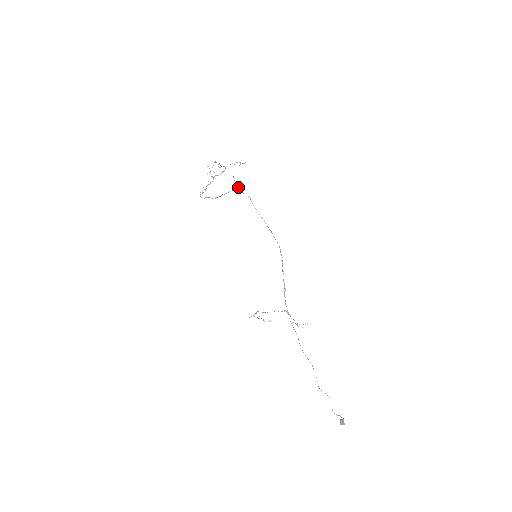
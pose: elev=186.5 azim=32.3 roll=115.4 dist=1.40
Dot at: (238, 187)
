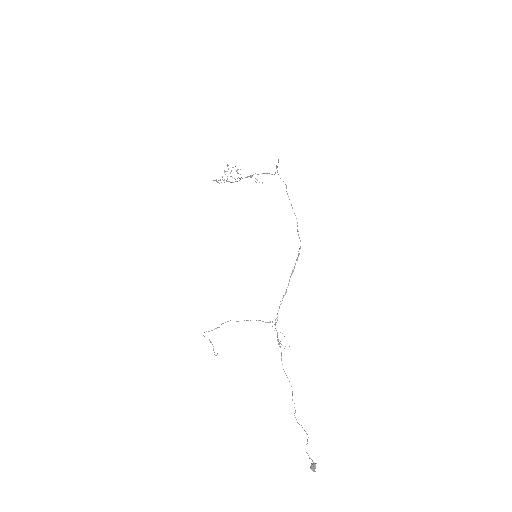
Dot at: (277, 172)
